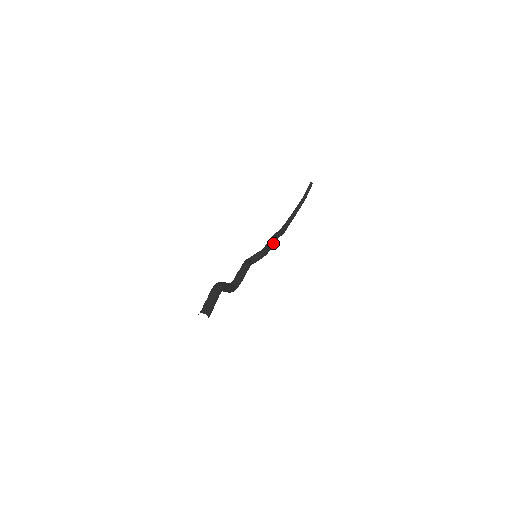
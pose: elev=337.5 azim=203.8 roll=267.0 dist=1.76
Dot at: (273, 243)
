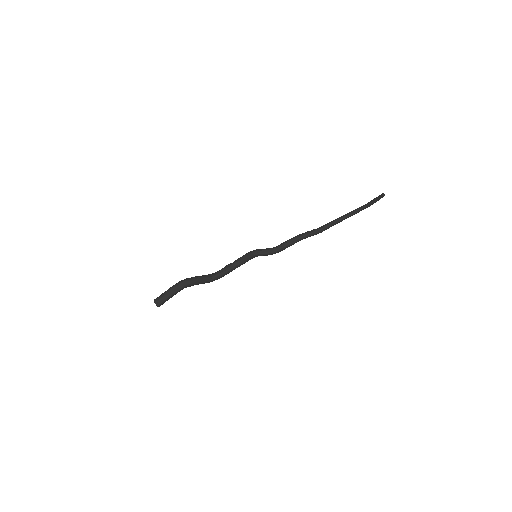
Dot at: (292, 244)
